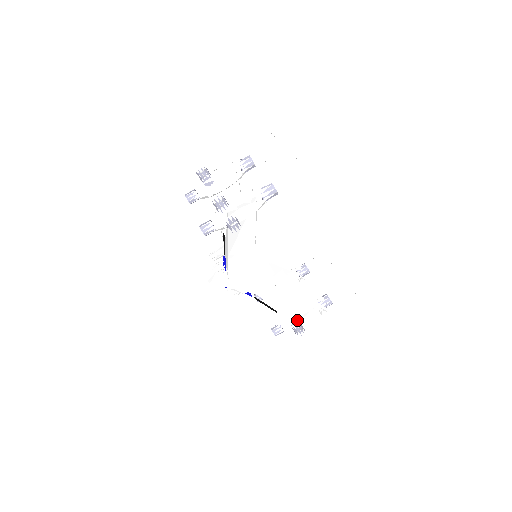
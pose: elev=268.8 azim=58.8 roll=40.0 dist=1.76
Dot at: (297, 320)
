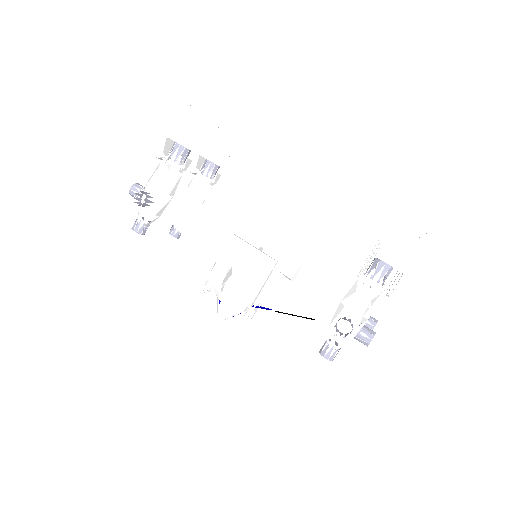
Dot at: occluded
